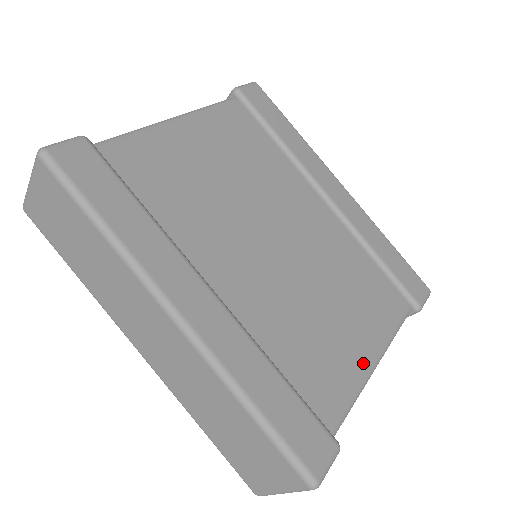
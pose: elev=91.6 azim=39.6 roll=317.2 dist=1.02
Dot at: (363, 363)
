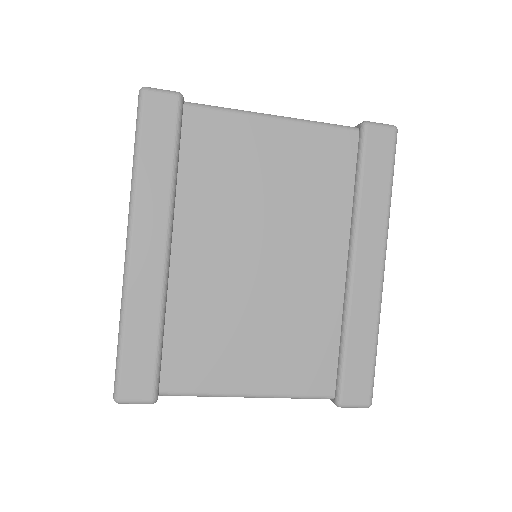
Dot at: (236, 385)
